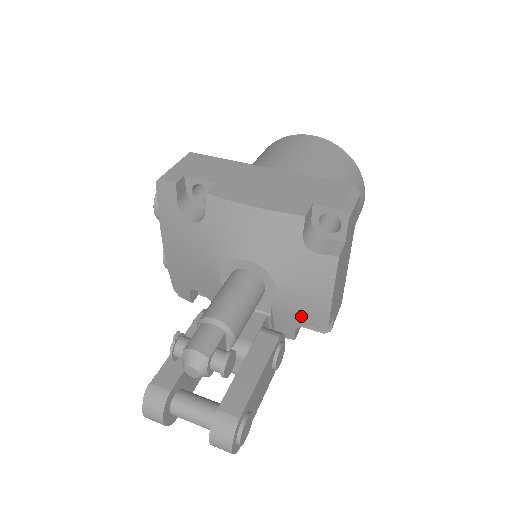
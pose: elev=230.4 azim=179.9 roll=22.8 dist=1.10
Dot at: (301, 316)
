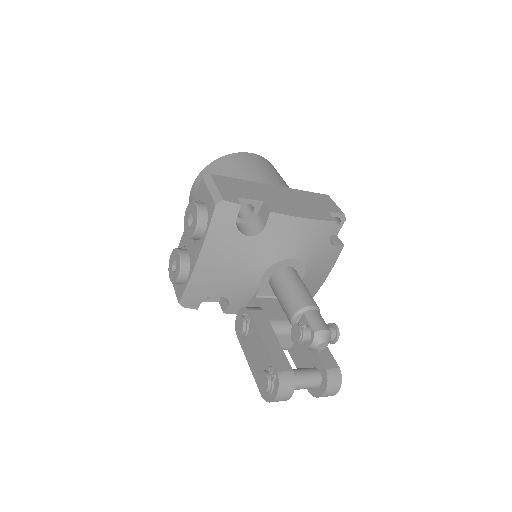
Dot at: occluded
